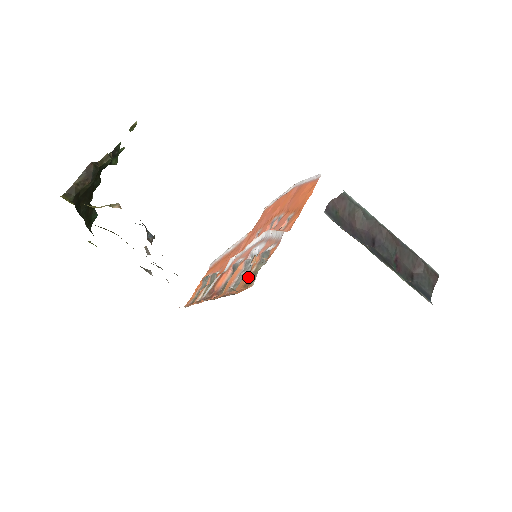
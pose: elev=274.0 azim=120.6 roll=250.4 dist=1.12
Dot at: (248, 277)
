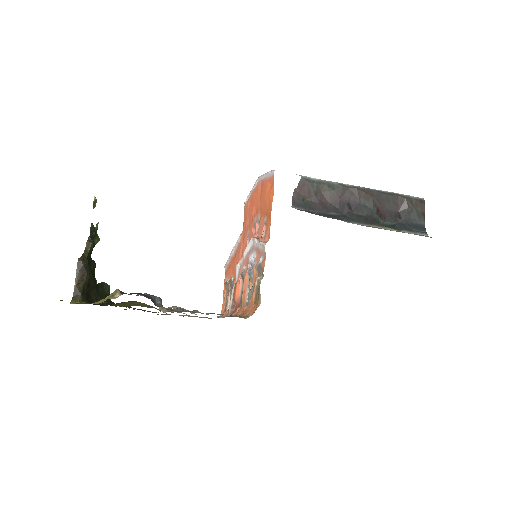
Dot at: (254, 293)
